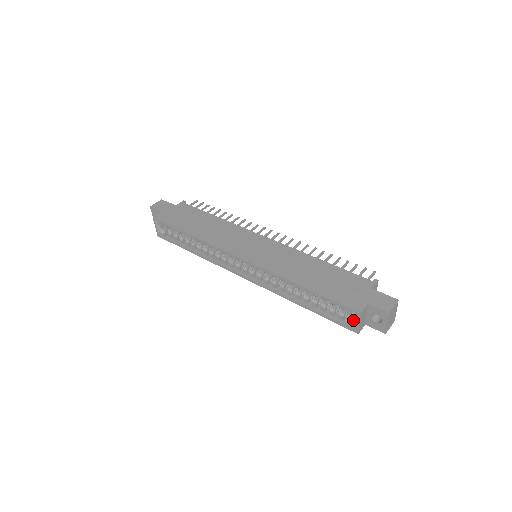
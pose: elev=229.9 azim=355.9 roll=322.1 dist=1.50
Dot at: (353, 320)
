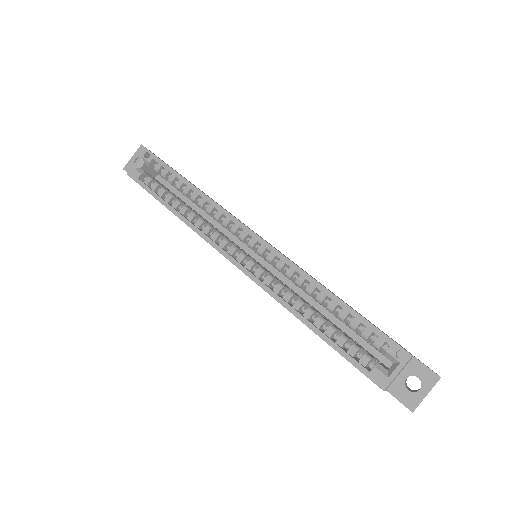
Dot at: occluded
